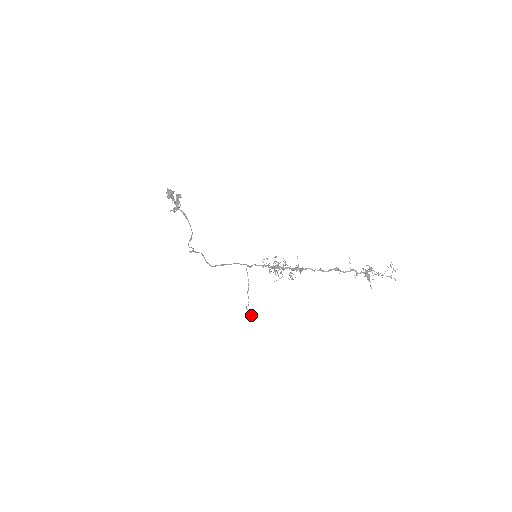
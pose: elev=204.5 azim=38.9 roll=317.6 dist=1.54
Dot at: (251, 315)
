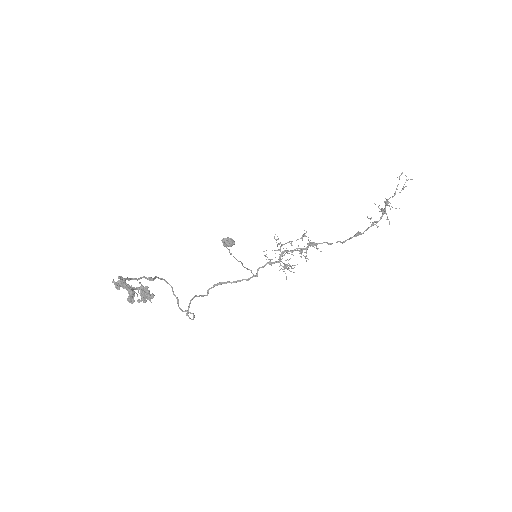
Dot at: (231, 245)
